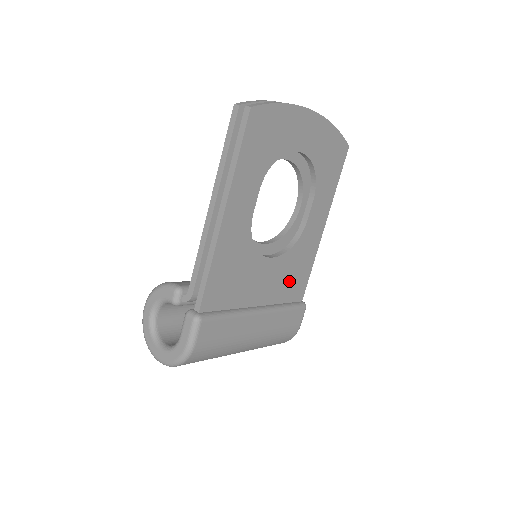
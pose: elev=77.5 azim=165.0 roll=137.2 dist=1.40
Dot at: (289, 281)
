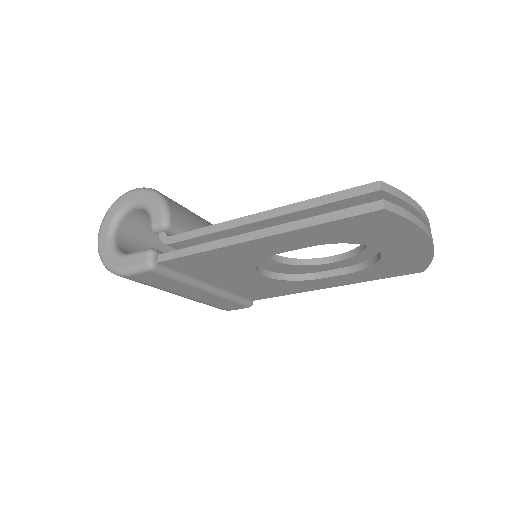
Dot at: (258, 289)
